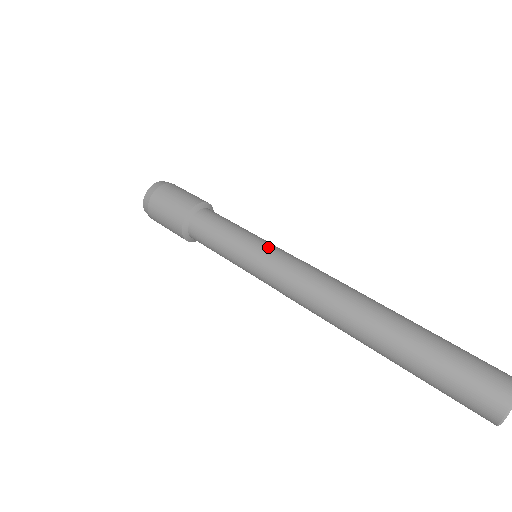
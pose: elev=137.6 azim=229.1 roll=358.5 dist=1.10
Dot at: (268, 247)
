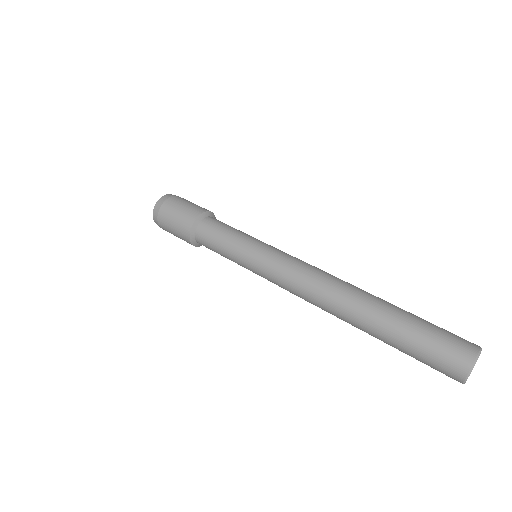
Dot at: (261, 253)
